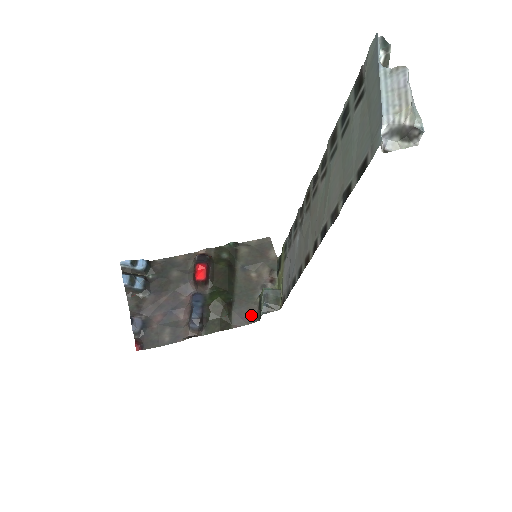
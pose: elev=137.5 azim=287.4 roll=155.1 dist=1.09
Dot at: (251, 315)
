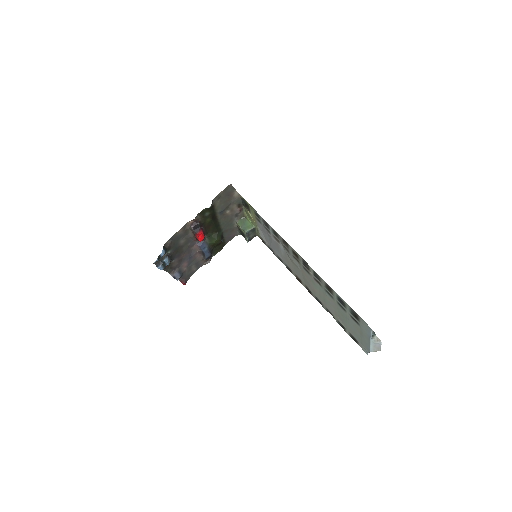
Dot at: (234, 233)
